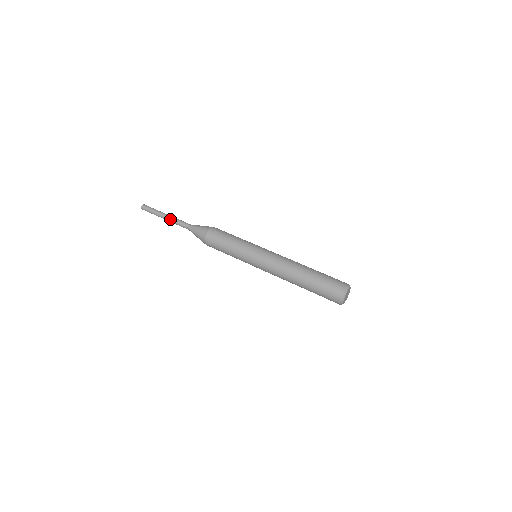
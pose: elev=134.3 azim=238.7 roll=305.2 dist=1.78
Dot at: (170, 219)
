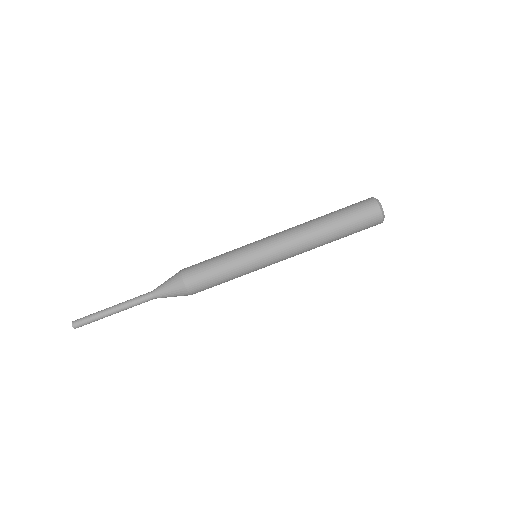
Dot at: (122, 308)
